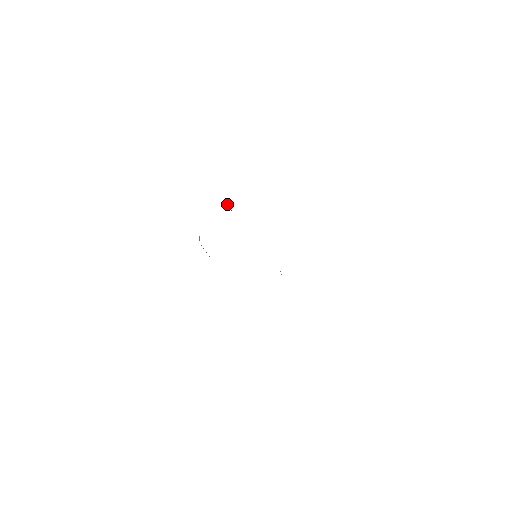
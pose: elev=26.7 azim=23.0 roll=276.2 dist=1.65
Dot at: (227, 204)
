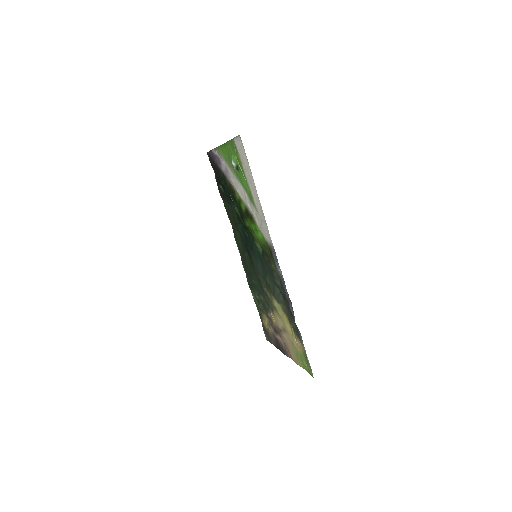
Dot at: (229, 194)
